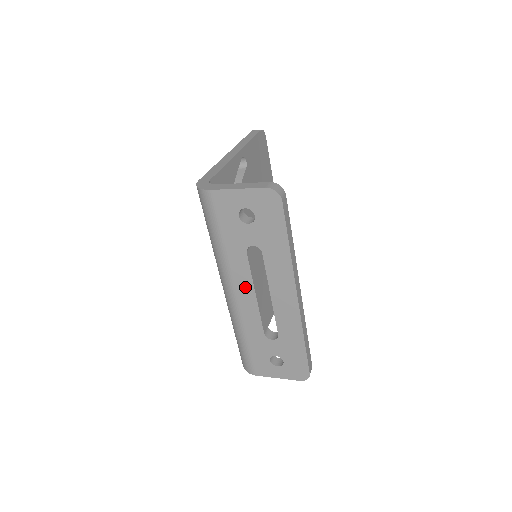
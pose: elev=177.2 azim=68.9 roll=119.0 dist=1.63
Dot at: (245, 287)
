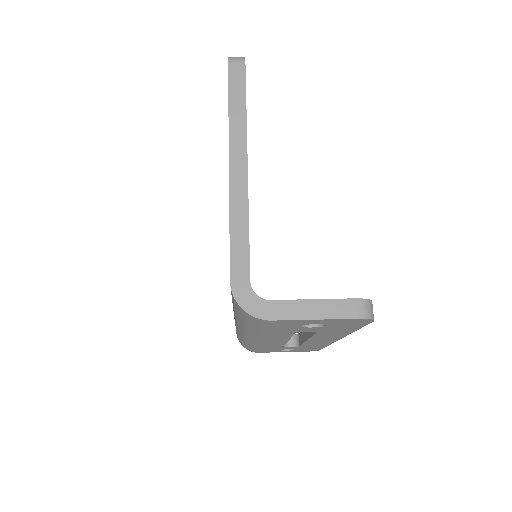
Dot at: (277, 340)
